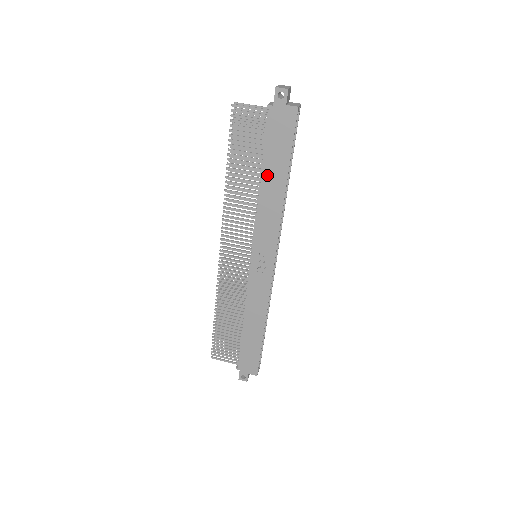
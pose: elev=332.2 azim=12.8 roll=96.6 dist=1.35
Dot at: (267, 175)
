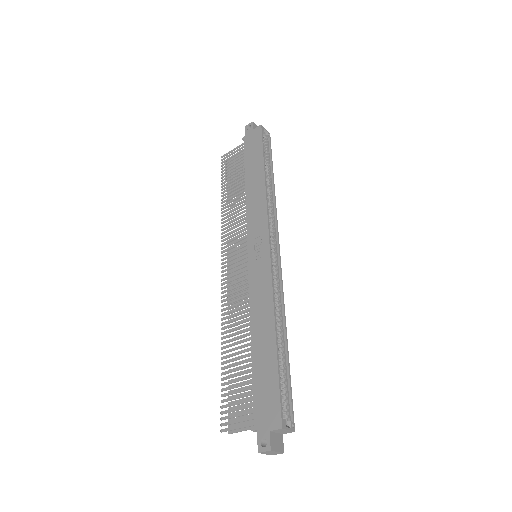
Dot at: (249, 177)
